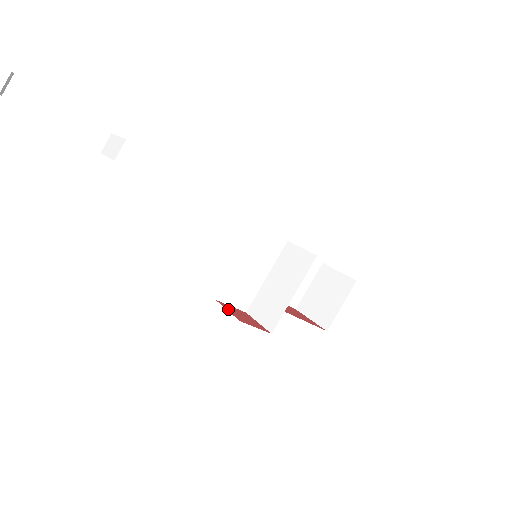
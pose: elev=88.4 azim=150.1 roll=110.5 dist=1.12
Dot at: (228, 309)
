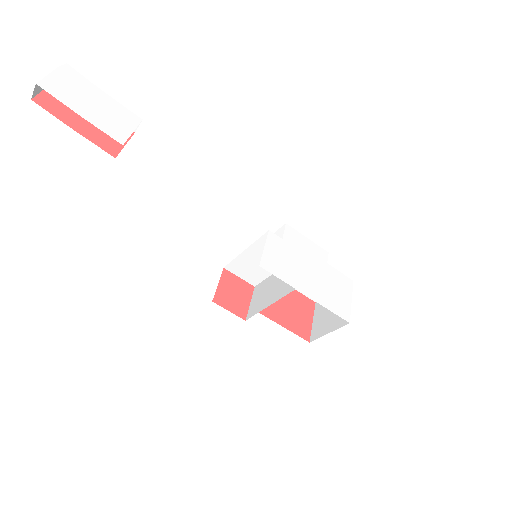
Dot at: (223, 283)
